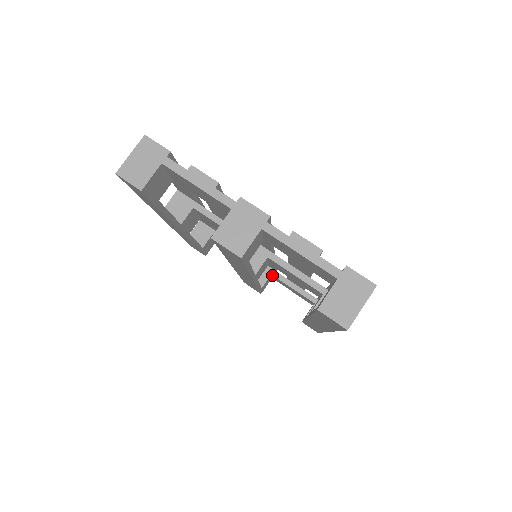
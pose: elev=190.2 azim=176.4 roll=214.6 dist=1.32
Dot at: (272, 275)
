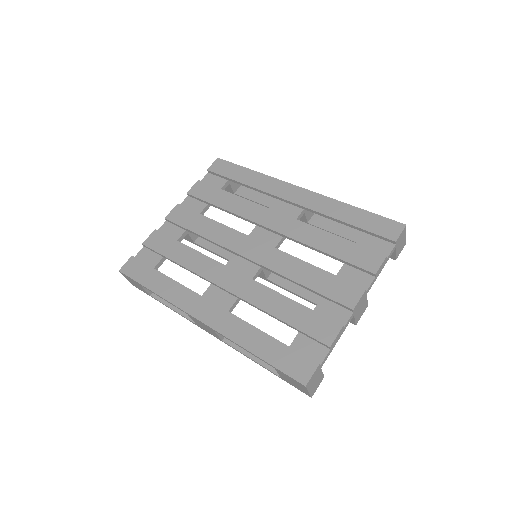
Dot at: occluded
